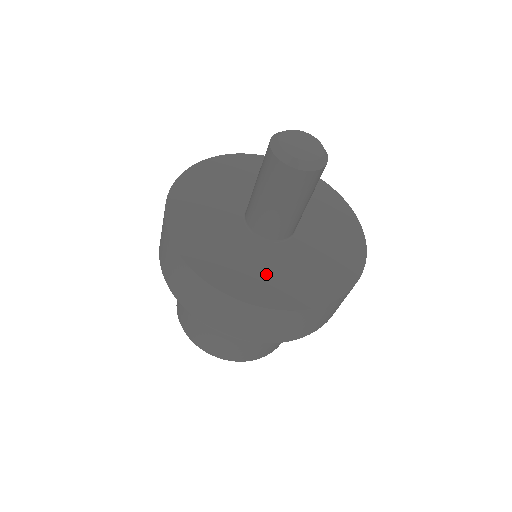
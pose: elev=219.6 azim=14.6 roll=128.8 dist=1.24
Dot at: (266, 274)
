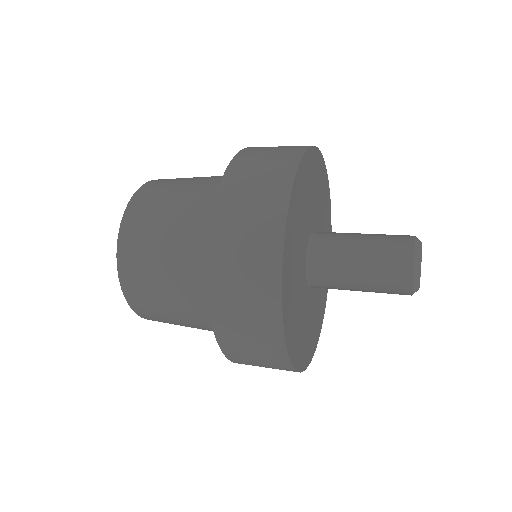
Dot at: (312, 326)
